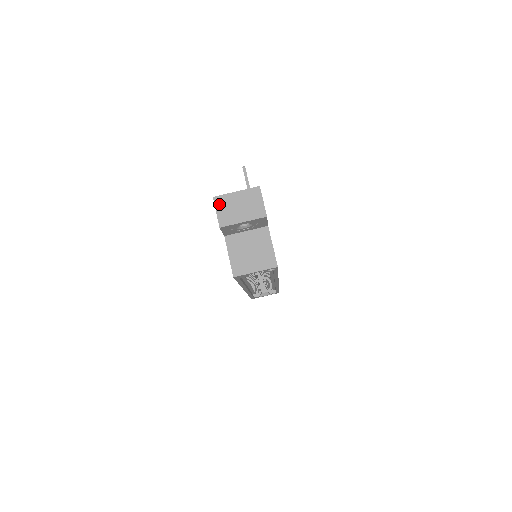
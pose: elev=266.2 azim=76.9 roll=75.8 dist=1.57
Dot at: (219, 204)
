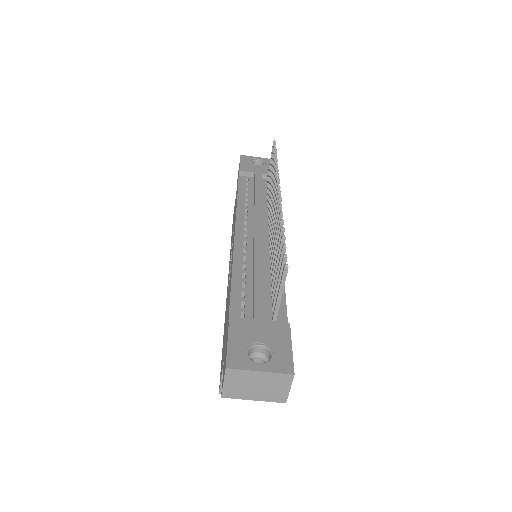
Dot at: (231, 377)
